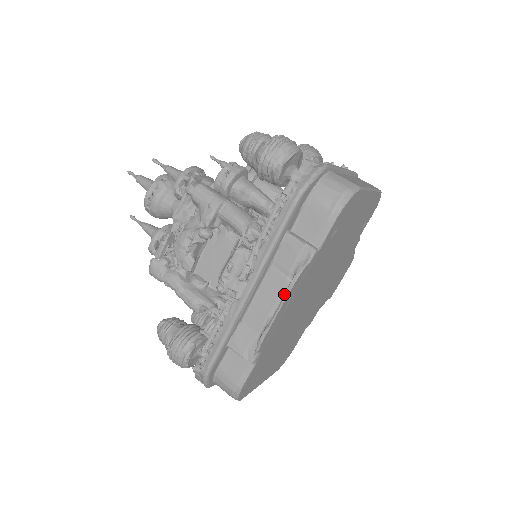
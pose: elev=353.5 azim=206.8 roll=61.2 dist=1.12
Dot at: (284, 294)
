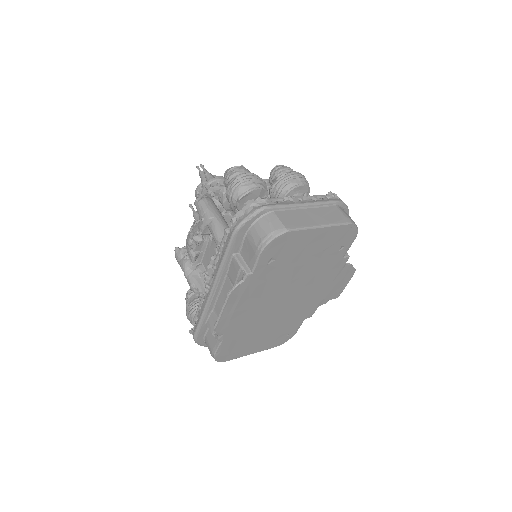
Dot at: (224, 301)
